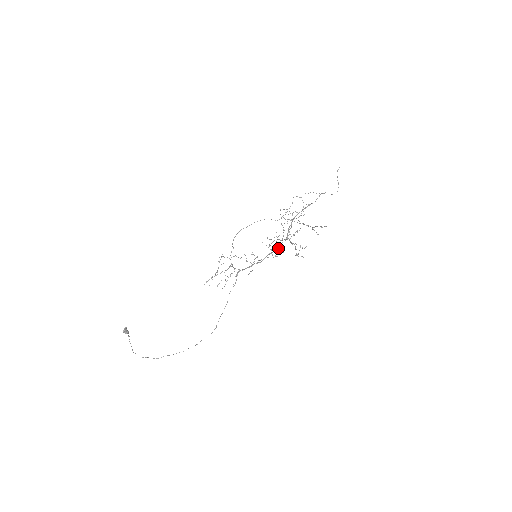
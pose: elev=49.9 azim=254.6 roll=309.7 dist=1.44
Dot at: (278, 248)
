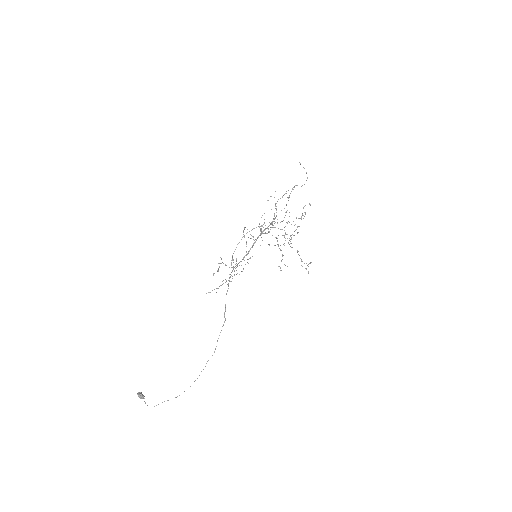
Dot at: (268, 226)
